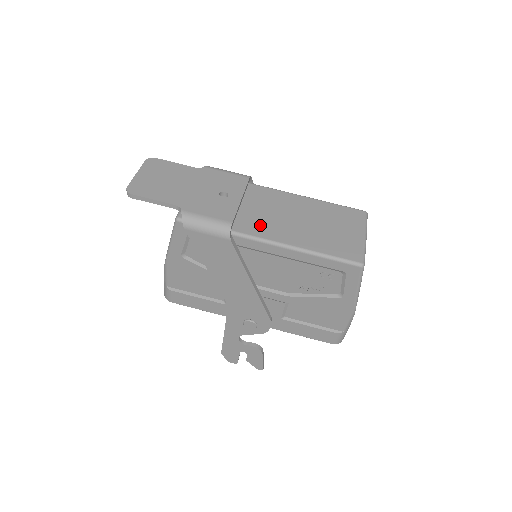
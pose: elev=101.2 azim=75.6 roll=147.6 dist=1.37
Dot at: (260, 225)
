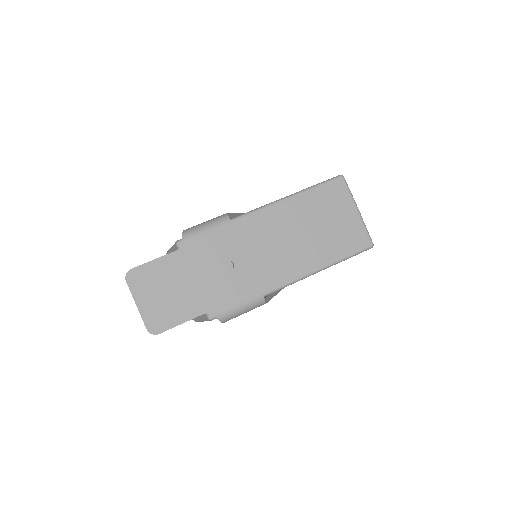
Dot at: (277, 269)
